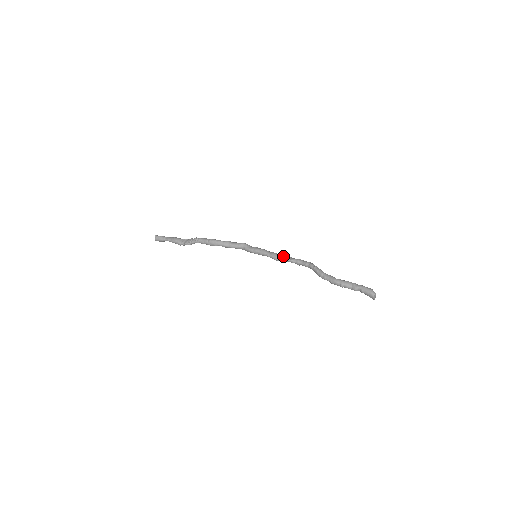
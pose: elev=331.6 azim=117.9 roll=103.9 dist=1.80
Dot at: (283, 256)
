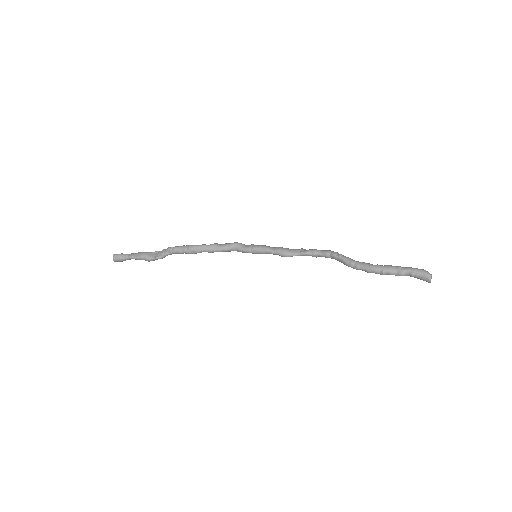
Dot at: (292, 249)
